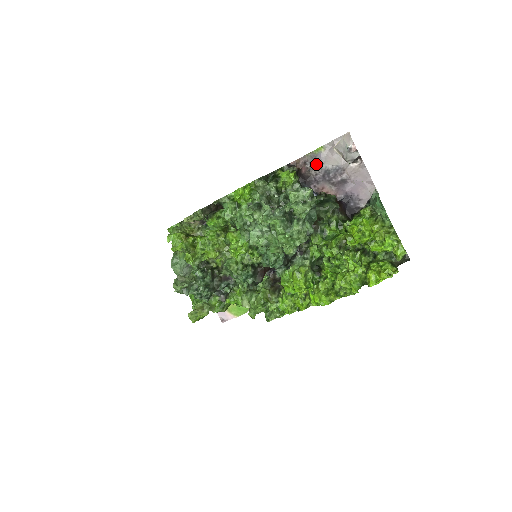
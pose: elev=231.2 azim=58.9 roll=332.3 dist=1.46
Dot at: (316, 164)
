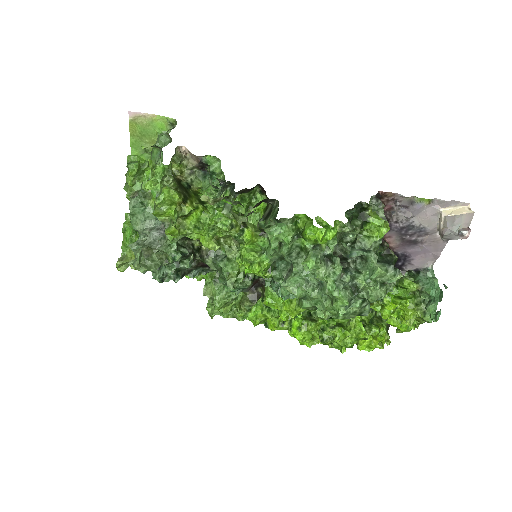
Dot at: (406, 212)
